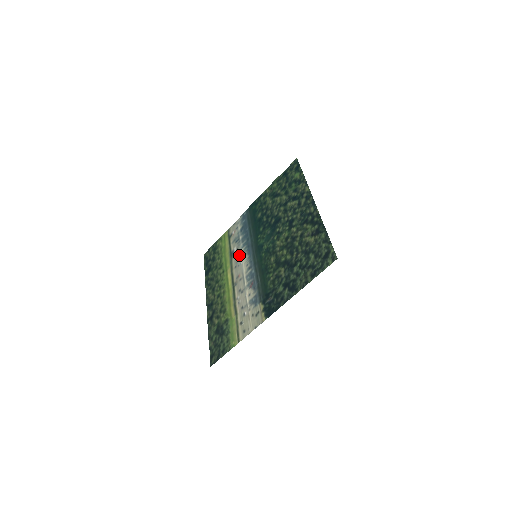
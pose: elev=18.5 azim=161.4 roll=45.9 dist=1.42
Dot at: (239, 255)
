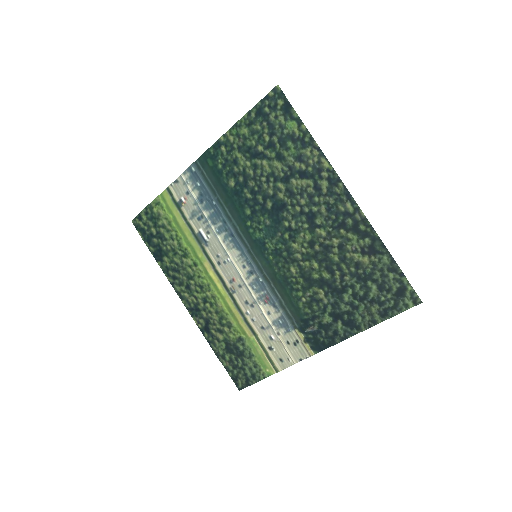
Dot at: (218, 246)
